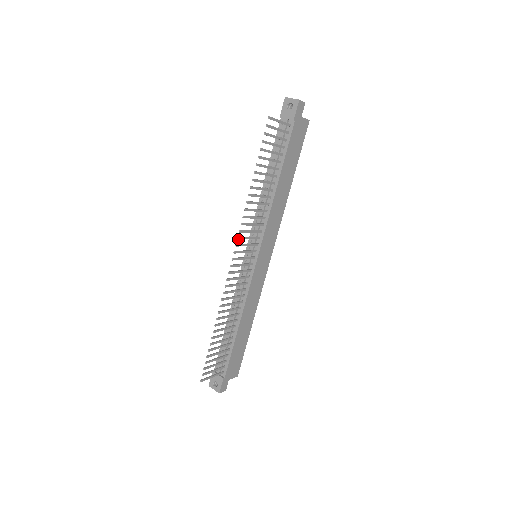
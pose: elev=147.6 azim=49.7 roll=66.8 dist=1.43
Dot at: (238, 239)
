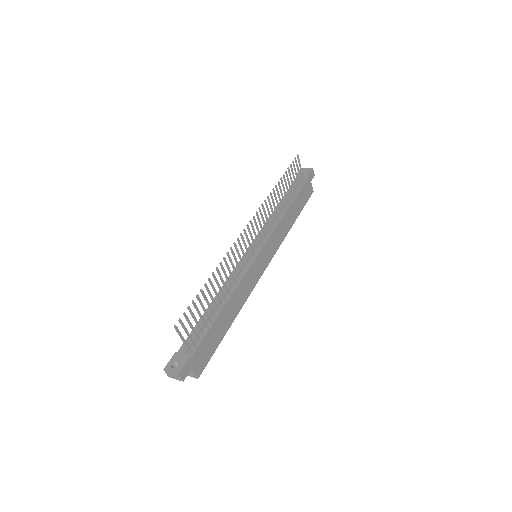
Dot at: (256, 213)
